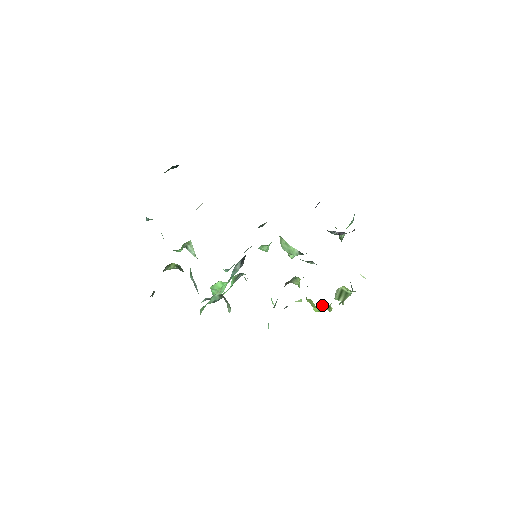
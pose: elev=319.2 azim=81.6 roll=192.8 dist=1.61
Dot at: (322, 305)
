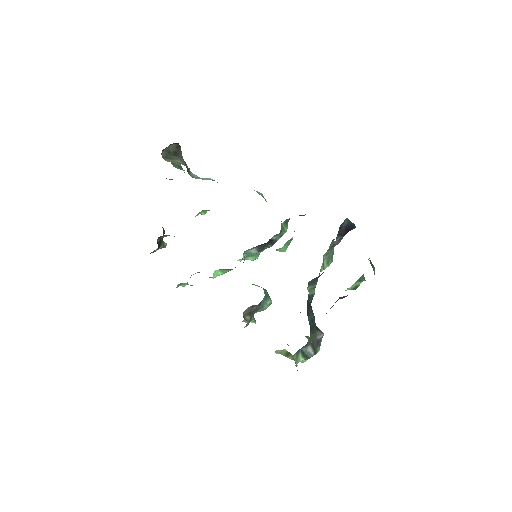
Dot at: occluded
